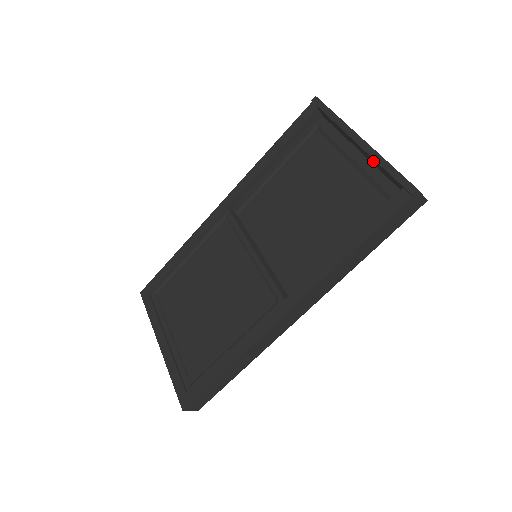
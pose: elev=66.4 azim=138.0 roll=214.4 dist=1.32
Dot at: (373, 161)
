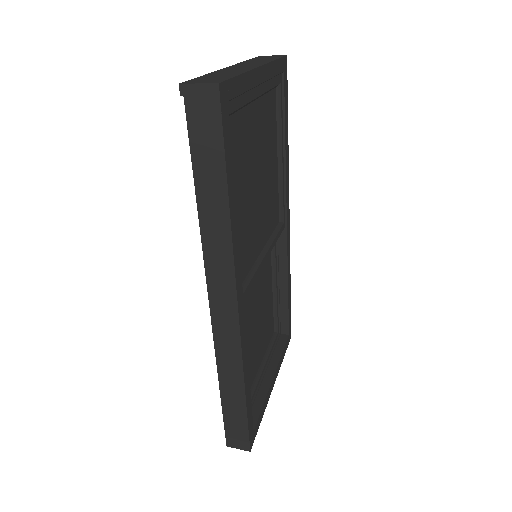
Dot at: occluded
